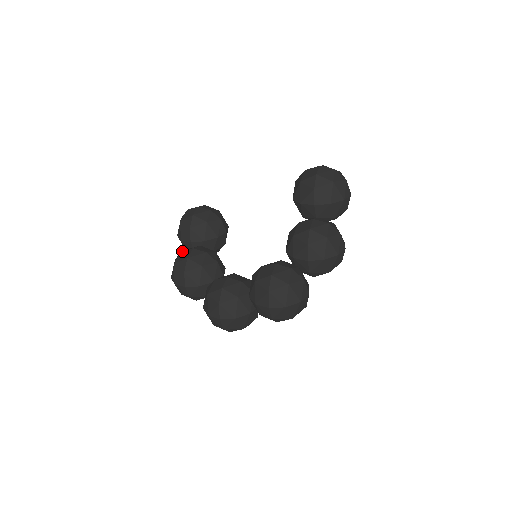
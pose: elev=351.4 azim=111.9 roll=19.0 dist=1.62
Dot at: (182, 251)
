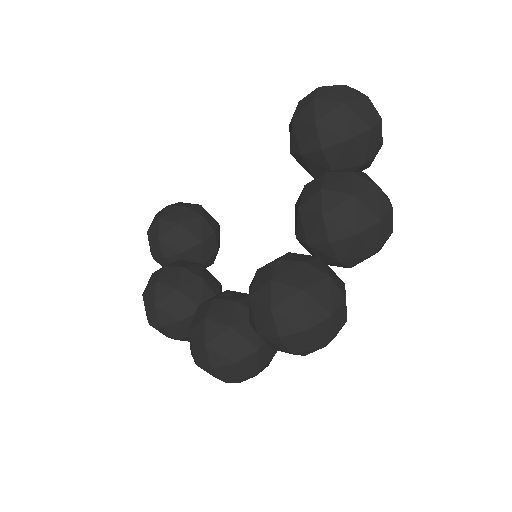
Dot at: (152, 274)
